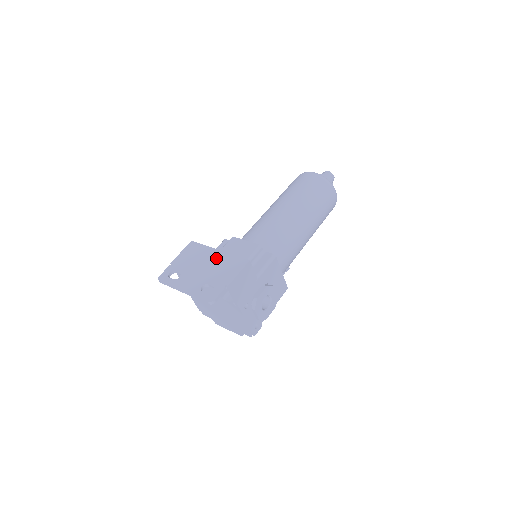
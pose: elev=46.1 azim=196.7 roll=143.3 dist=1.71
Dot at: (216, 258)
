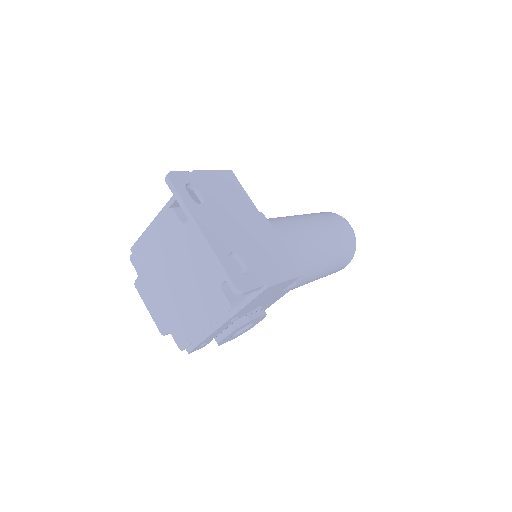
Dot at: (260, 228)
